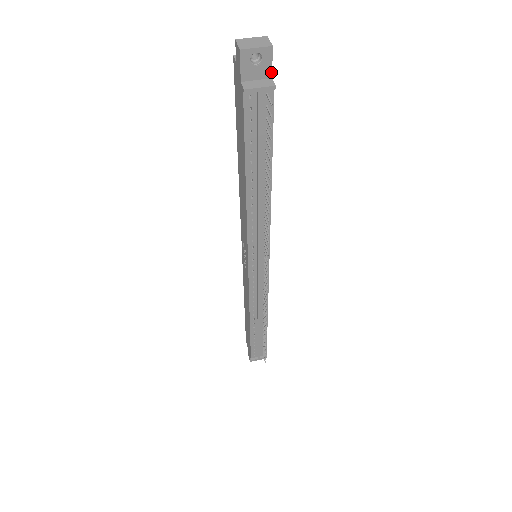
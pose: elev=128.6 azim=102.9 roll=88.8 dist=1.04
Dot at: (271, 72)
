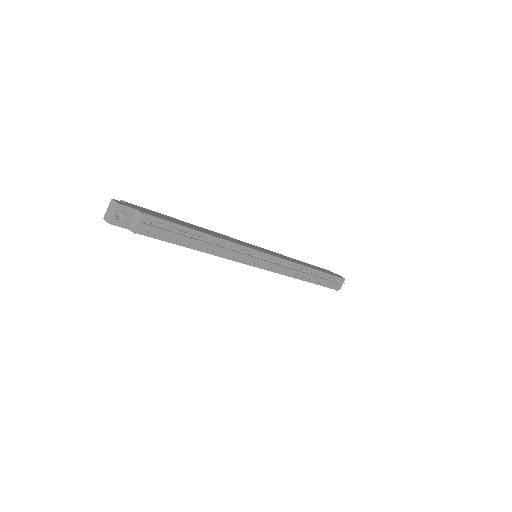
Dot at: (133, 209)
